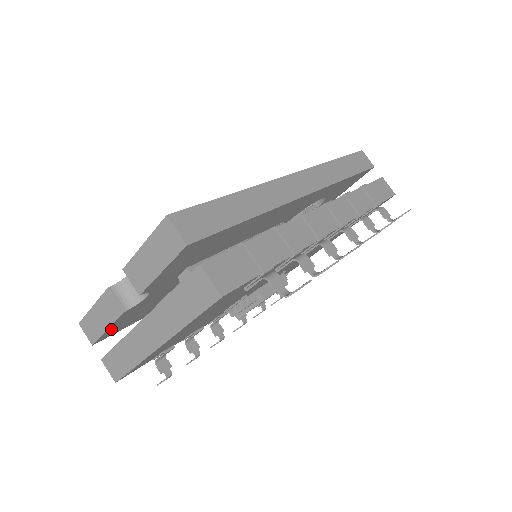
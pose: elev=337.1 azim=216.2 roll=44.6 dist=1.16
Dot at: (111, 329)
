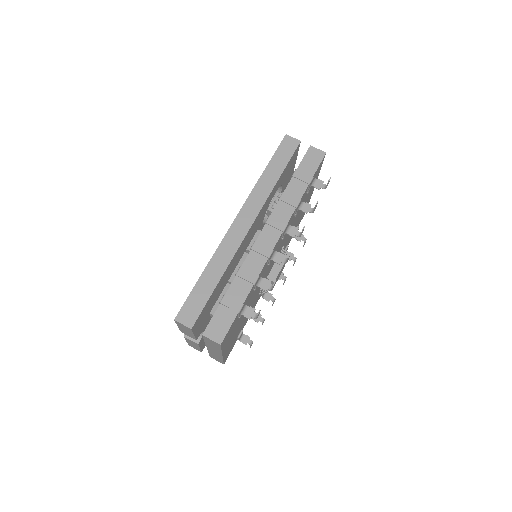
Dot at: (203, 345)
